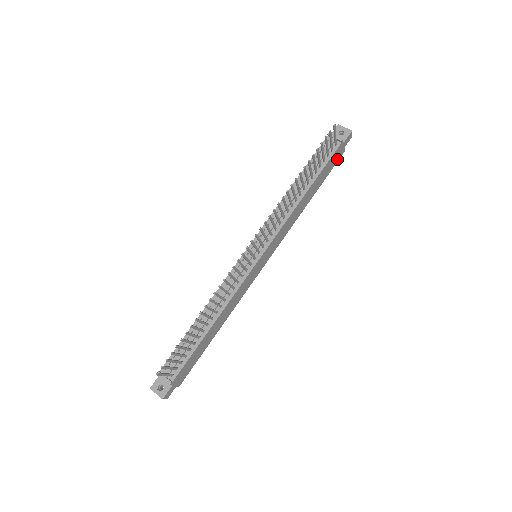
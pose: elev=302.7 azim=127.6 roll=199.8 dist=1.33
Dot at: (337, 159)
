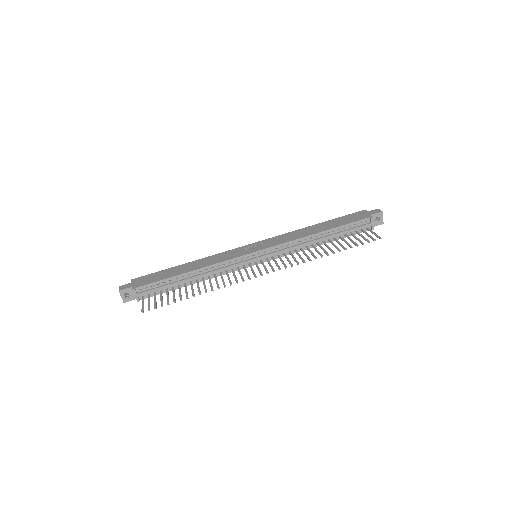
Dot at: occluded
